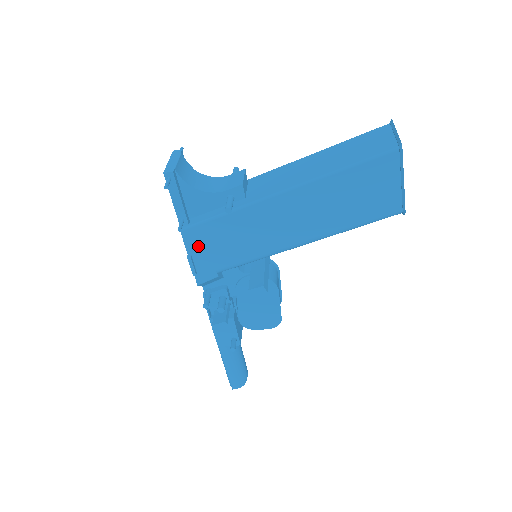
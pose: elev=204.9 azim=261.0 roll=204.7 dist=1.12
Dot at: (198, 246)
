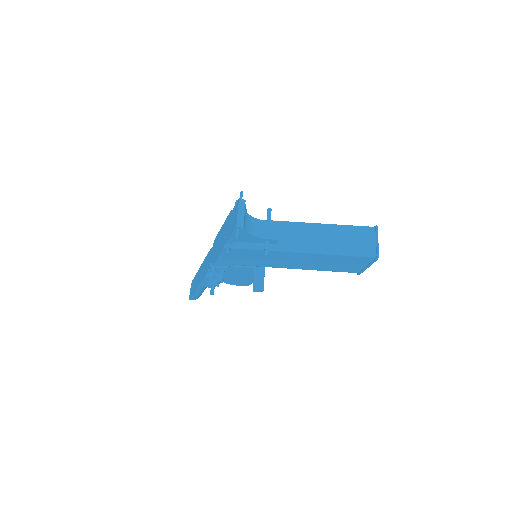
Dot at: (229, 255)
